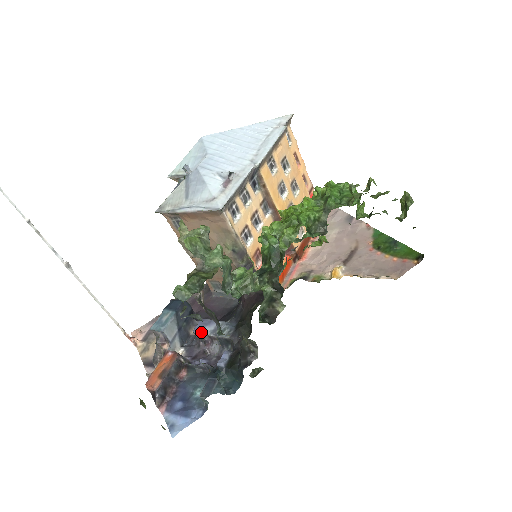
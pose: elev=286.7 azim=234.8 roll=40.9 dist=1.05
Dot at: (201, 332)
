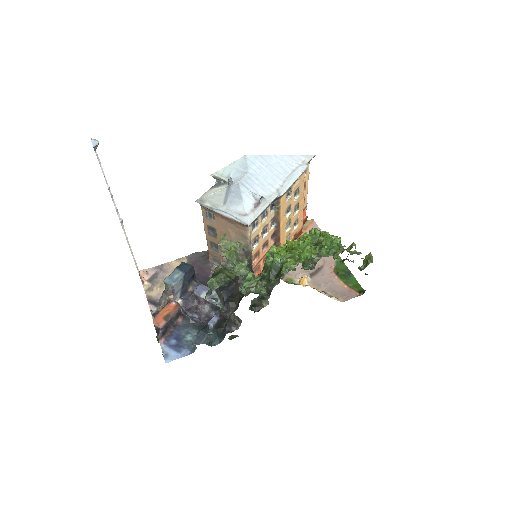
Dot at: (200, 295)
